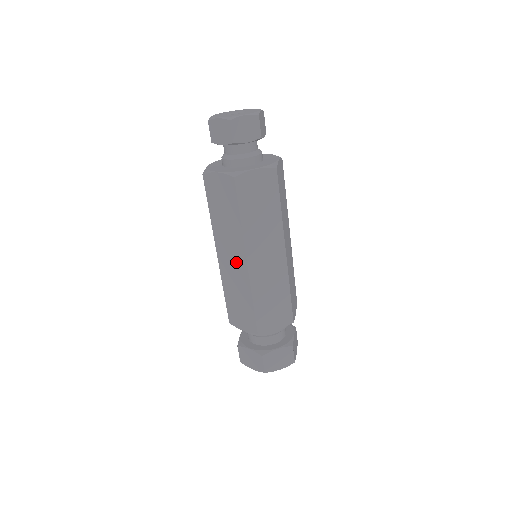
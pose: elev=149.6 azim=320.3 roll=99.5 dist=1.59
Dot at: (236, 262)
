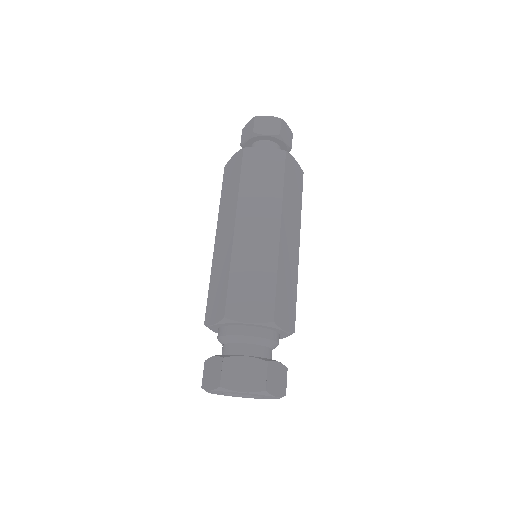
Dot at: (264, 232)
